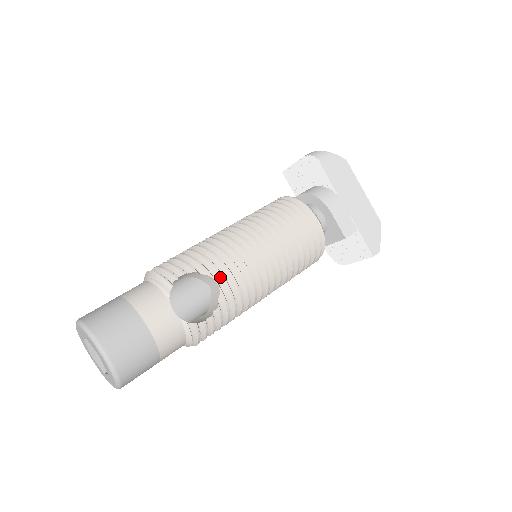
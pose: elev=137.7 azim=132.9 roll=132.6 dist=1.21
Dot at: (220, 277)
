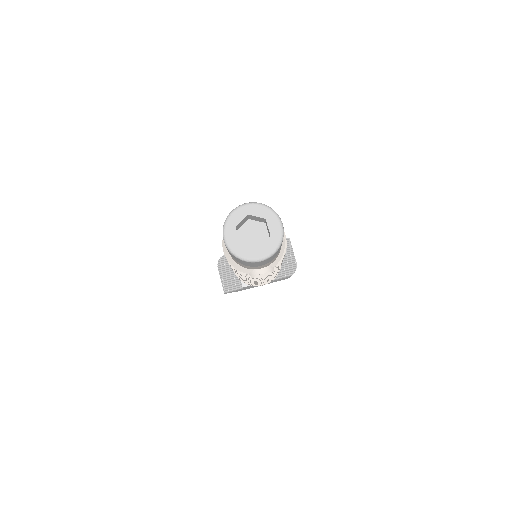
Dot at: occluded
